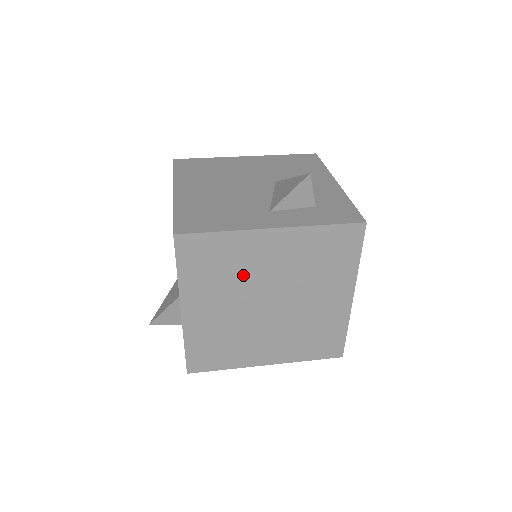
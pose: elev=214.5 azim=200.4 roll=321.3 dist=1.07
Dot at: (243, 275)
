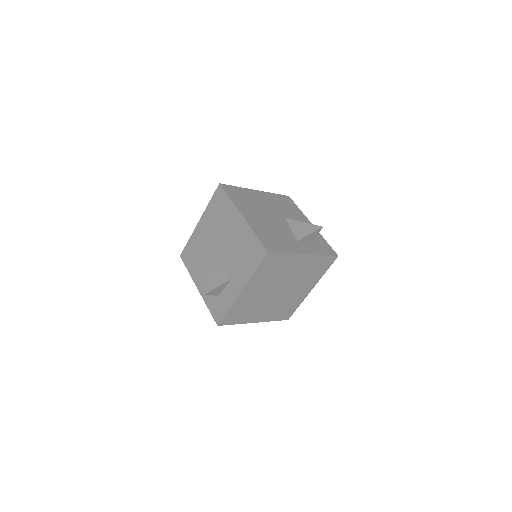
Dot at: (279, 275)
